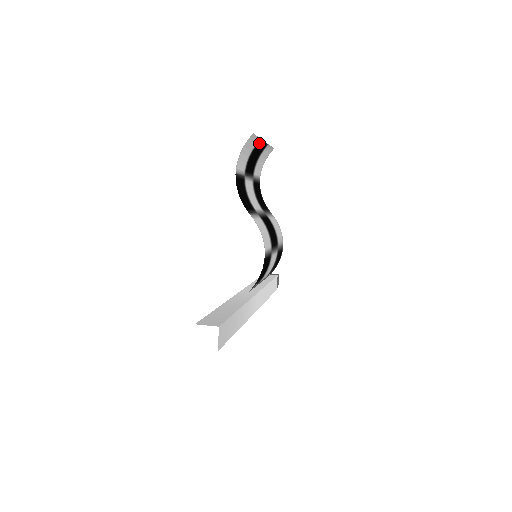
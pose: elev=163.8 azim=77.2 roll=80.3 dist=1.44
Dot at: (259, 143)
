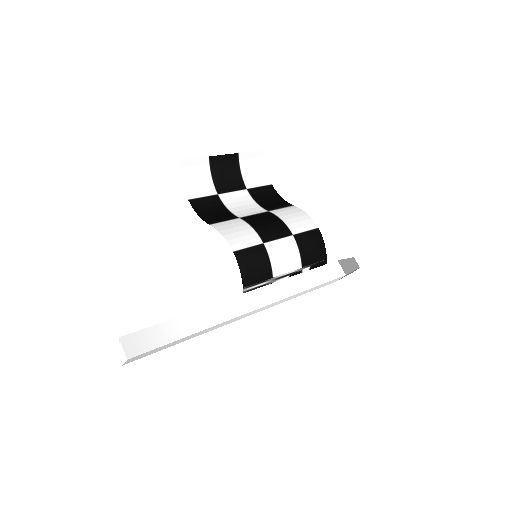
Dot at: (214, 160)
